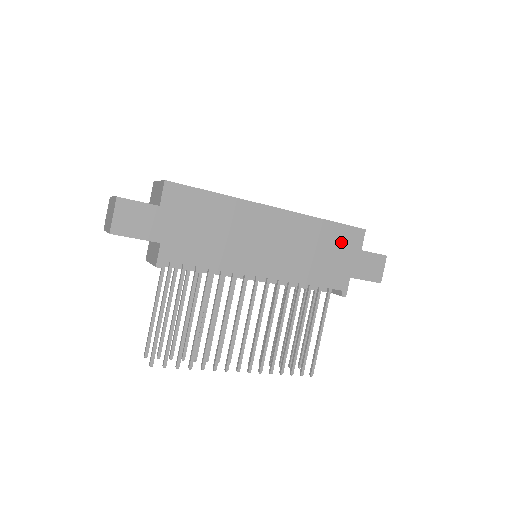
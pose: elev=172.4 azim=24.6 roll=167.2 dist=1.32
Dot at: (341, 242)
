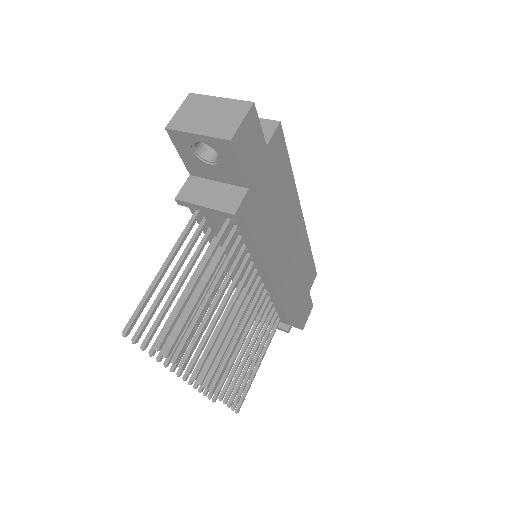
Dot at: (307, 277)
